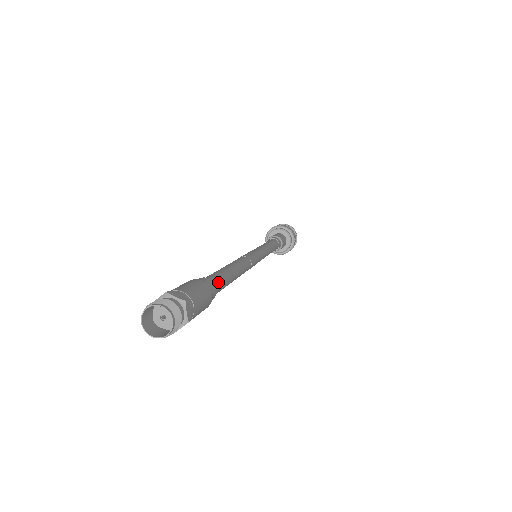
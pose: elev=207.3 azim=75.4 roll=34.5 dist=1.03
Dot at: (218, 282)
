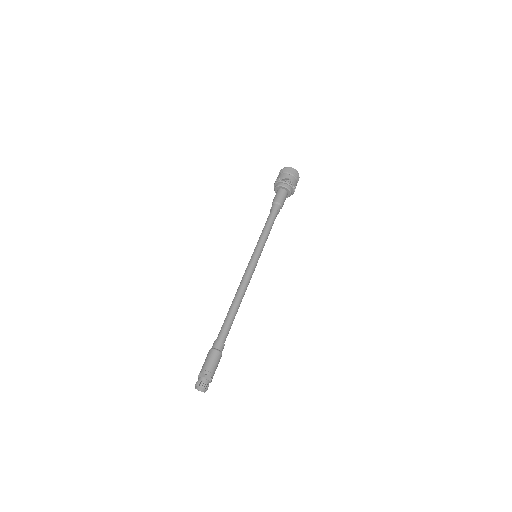
Dot at: (223, 335)
